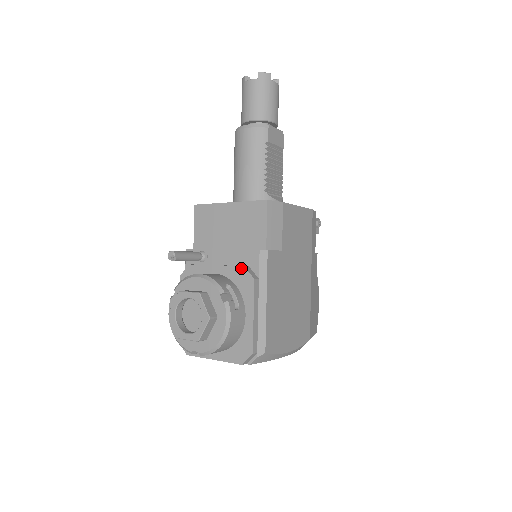
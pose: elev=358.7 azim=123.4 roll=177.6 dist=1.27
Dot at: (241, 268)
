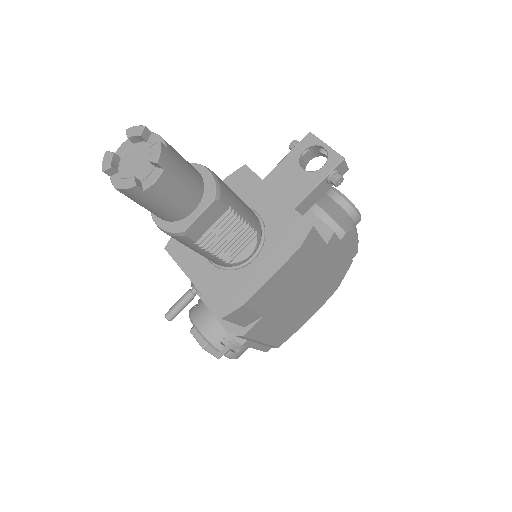
Dot at: (228, 333)
